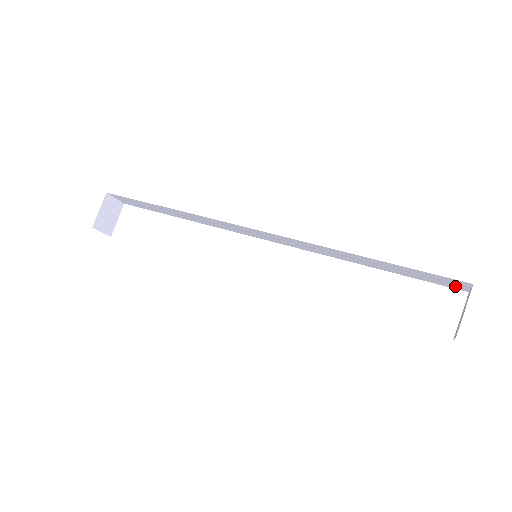
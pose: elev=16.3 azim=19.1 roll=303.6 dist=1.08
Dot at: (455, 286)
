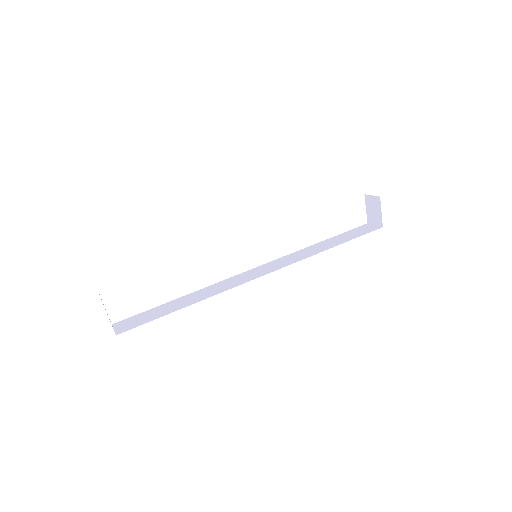
Dot at: occluded
